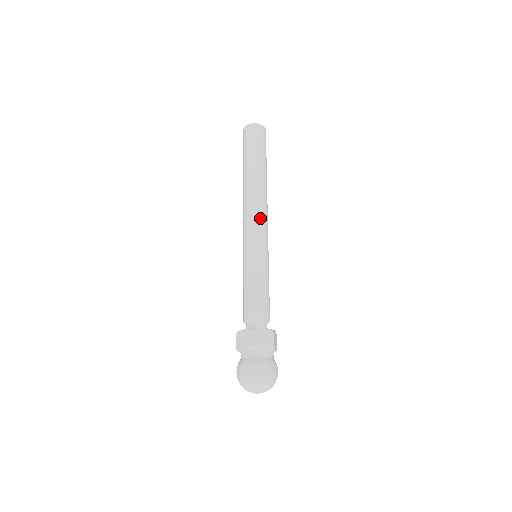
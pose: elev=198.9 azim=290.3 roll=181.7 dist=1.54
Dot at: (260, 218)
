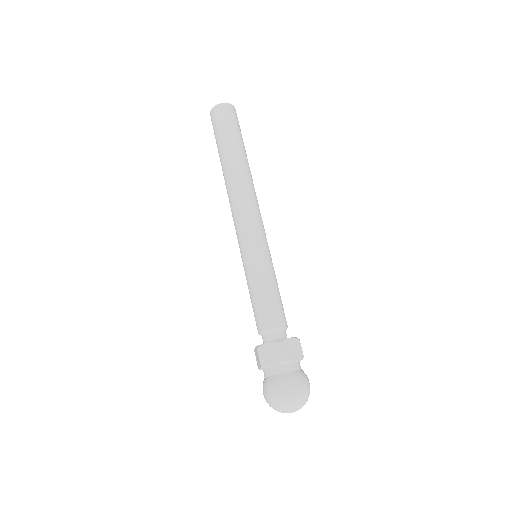
Dot at: (241, 214)
